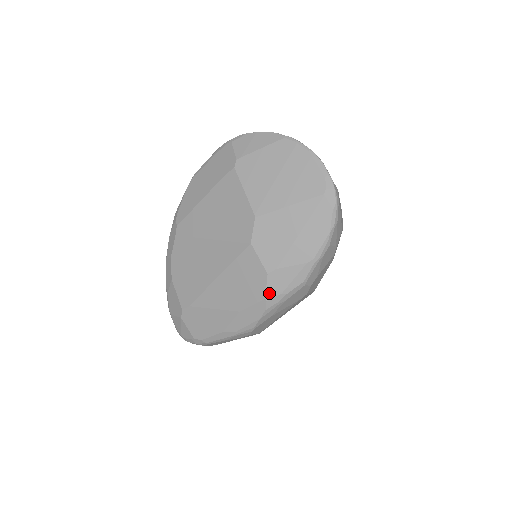
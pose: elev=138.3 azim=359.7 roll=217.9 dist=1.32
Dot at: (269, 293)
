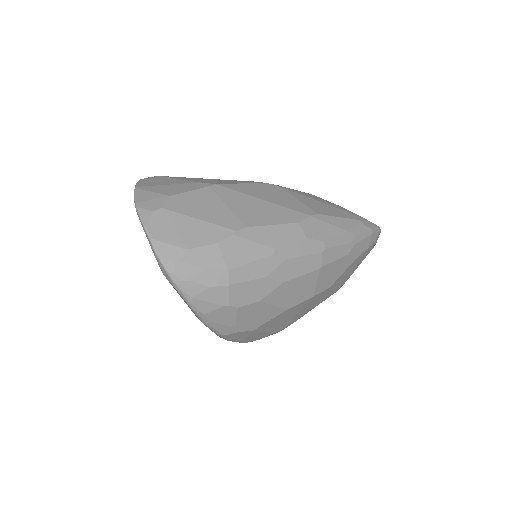
Dot at: occluded
